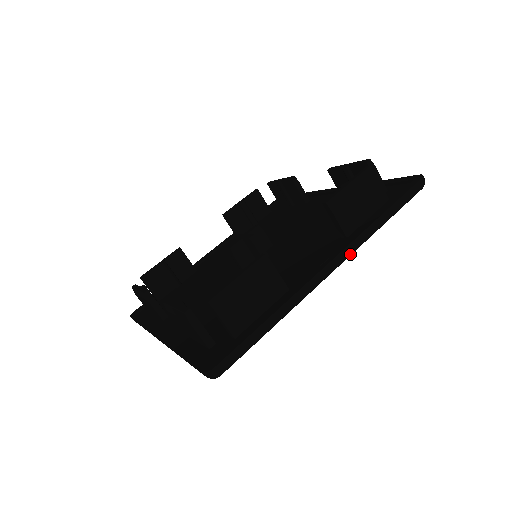
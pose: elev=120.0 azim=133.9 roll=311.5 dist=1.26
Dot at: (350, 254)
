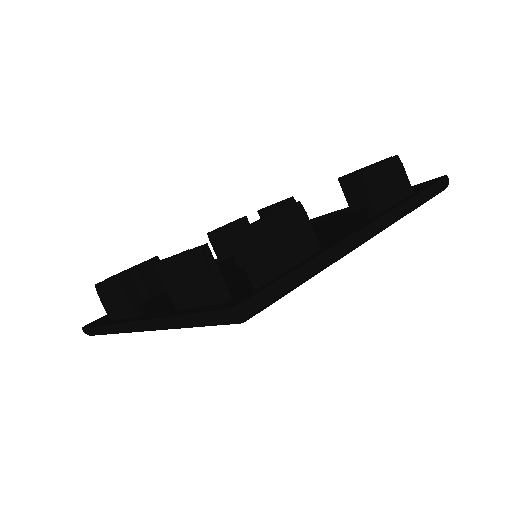
Dot at: (387, 225)
